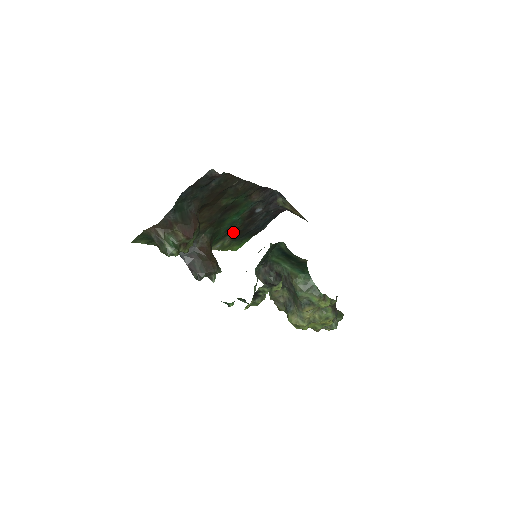
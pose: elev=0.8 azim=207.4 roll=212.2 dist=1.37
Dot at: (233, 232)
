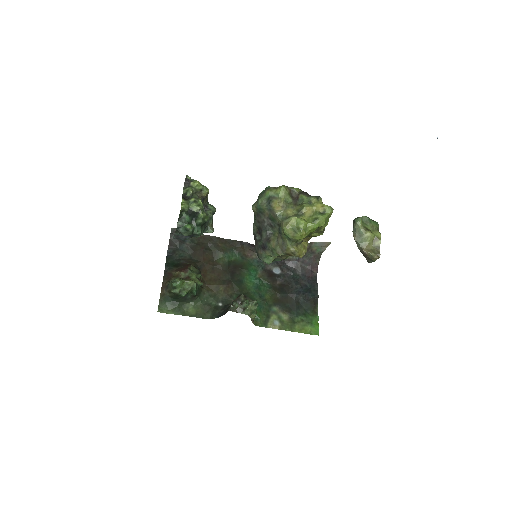
Dot at: (275, 301)
